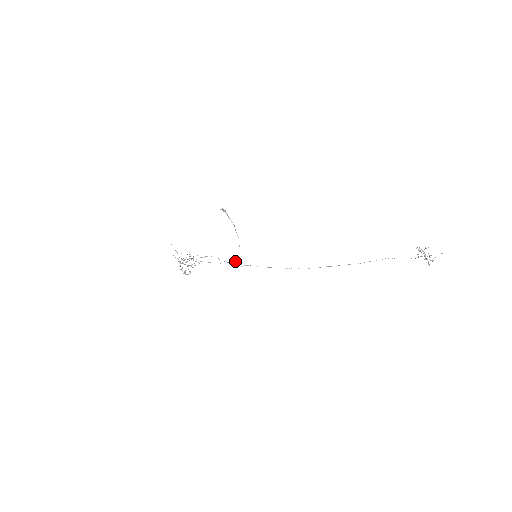
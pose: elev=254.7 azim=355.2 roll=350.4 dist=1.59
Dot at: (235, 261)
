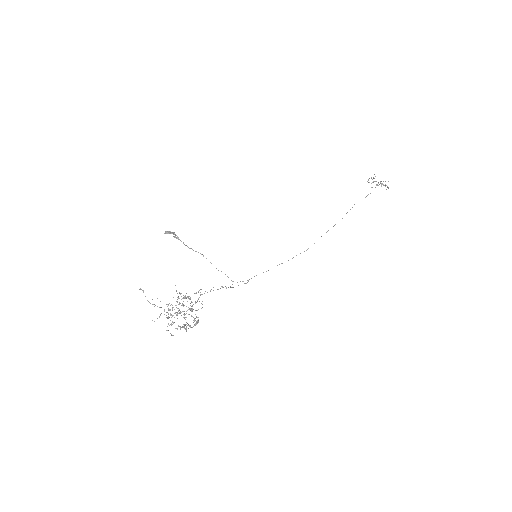
Dot at: occluded
